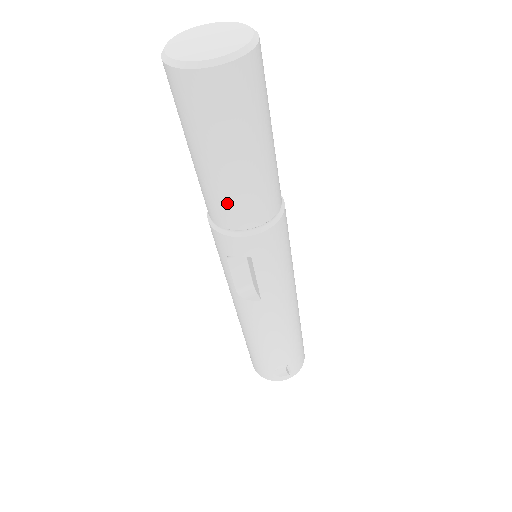
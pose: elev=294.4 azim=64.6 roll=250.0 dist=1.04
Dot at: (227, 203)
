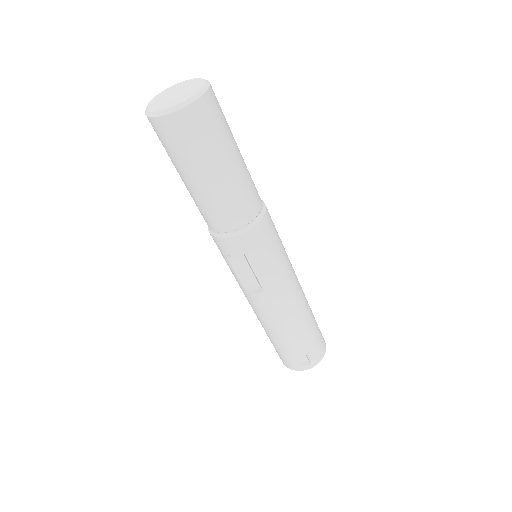
Dot at: (213, 211)
